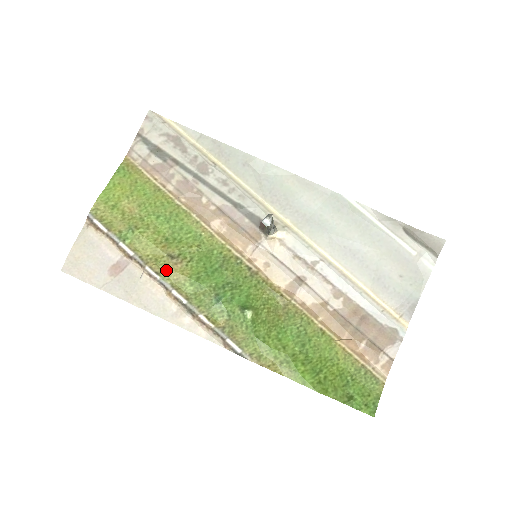
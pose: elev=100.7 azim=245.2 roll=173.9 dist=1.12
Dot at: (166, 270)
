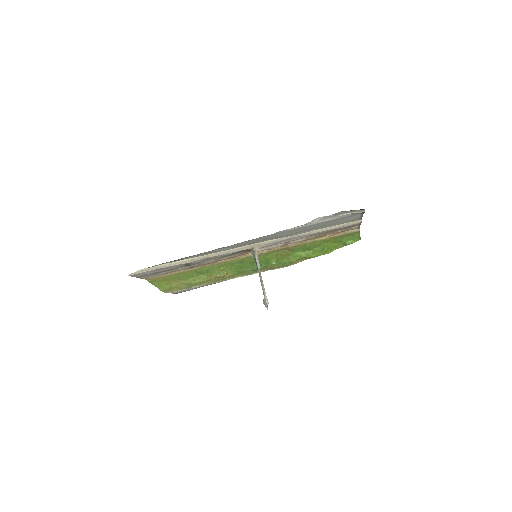
Dot at: (221, 279)
